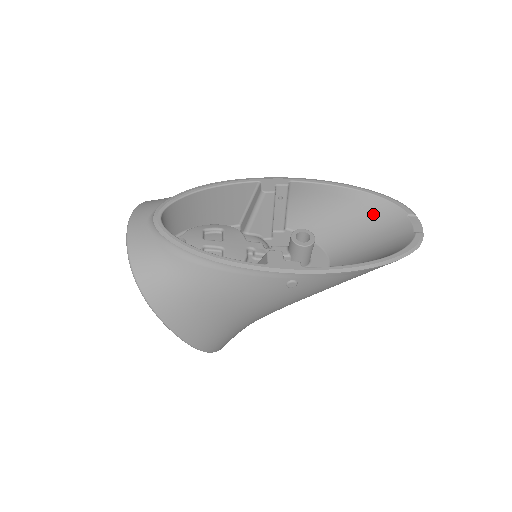
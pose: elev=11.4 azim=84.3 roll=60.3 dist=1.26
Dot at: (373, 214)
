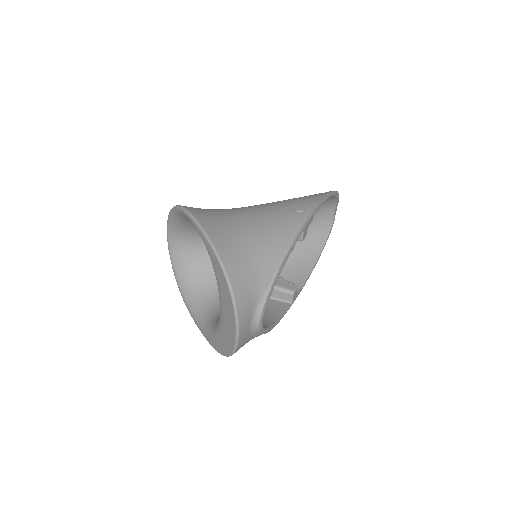
Dot at: occluded
